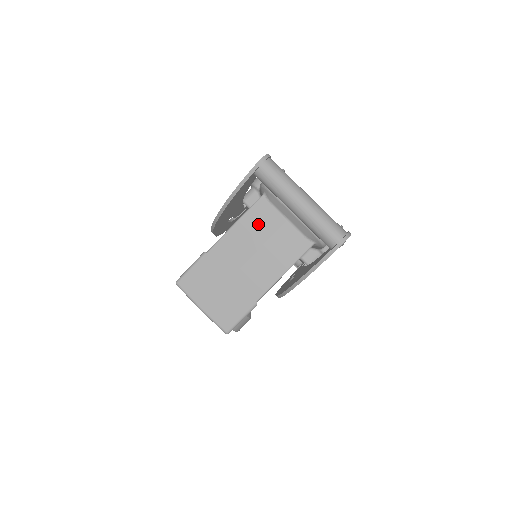
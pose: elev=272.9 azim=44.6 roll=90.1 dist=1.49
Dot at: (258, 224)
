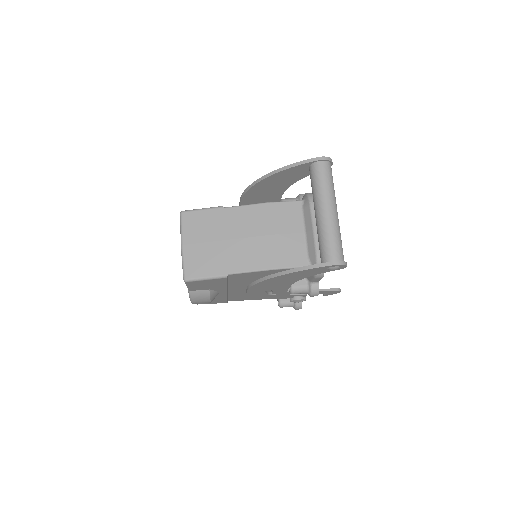
Dot at: (280, 217)
